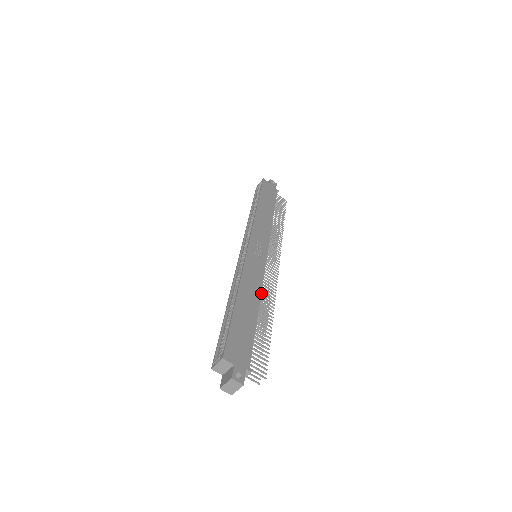
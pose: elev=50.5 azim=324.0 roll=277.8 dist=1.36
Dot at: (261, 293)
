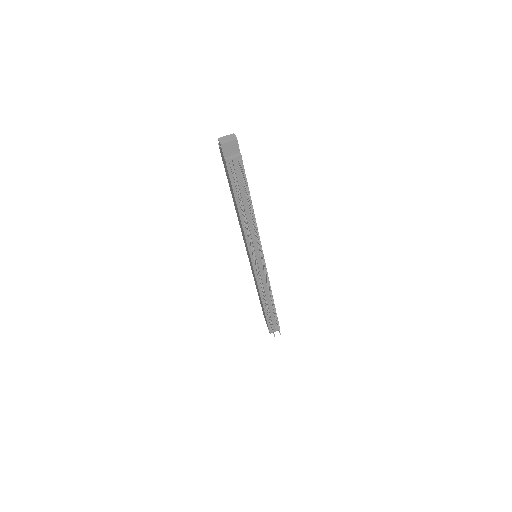
Dot at: occluded
